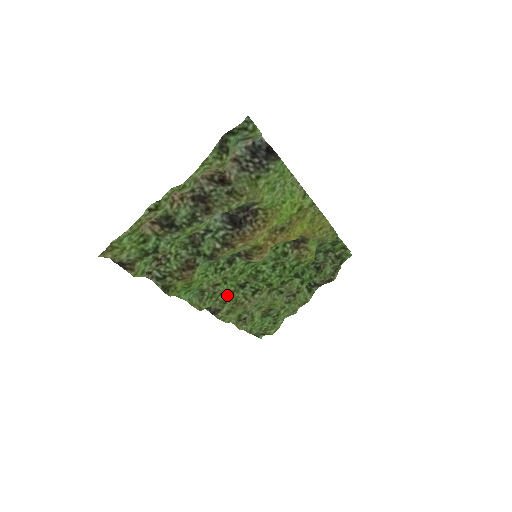
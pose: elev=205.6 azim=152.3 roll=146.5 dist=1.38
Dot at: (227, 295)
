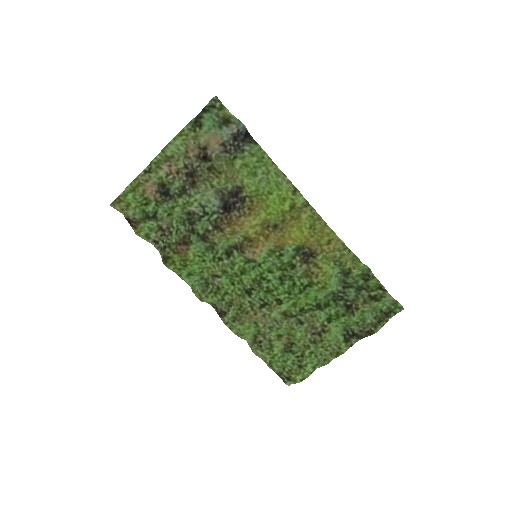
Dot at: (233, 298)
